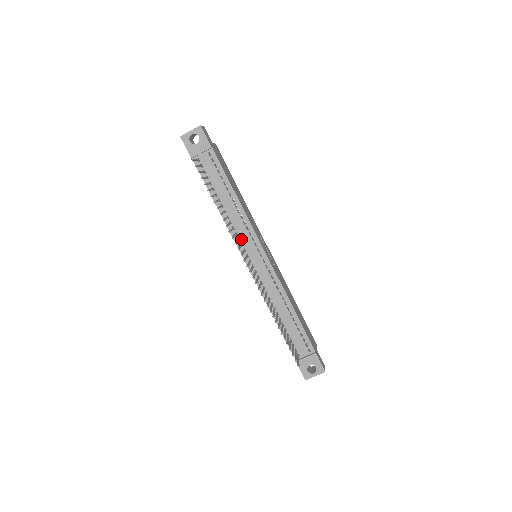
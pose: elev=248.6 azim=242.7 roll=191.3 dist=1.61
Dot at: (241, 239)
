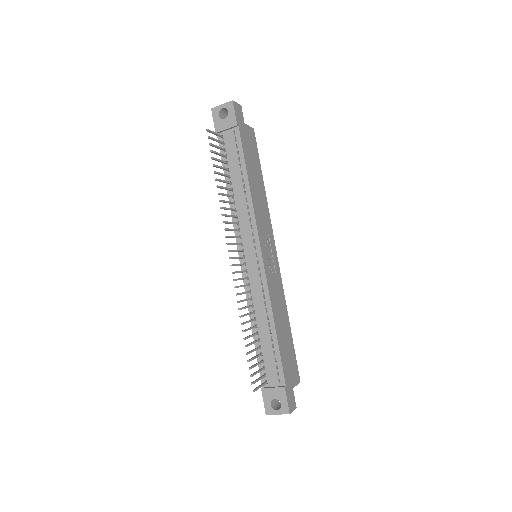
Dot at: (241, 231)
